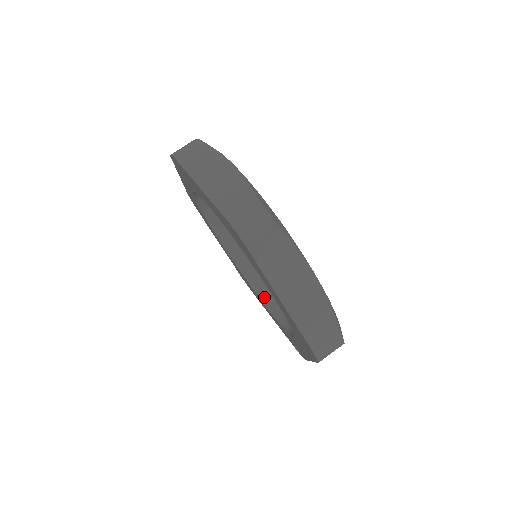
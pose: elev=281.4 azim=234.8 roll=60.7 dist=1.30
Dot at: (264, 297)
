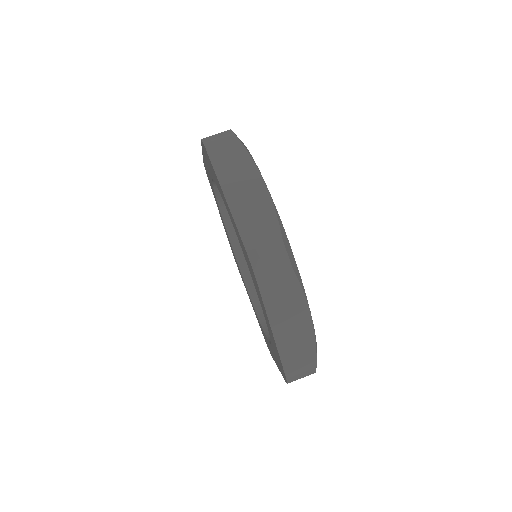
Dot at: (249, 283)
